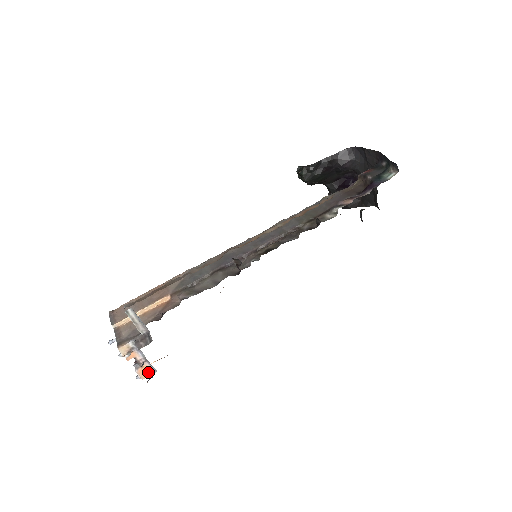
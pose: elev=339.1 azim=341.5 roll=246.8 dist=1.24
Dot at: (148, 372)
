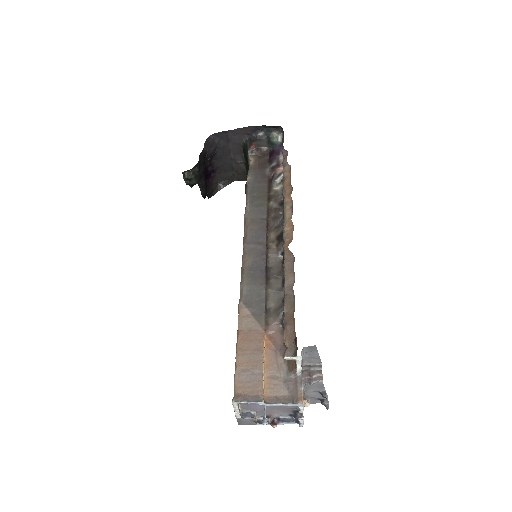
Dot at: occluded
